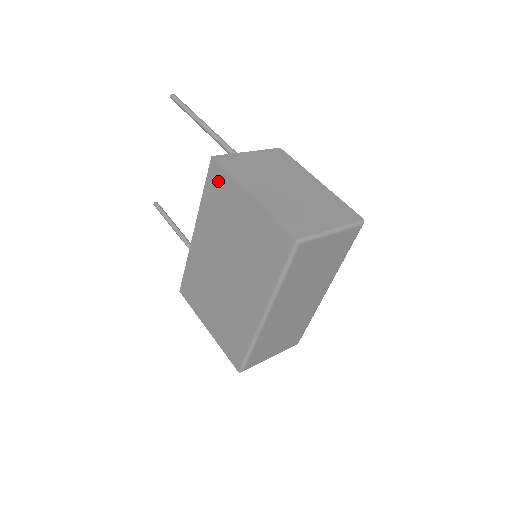
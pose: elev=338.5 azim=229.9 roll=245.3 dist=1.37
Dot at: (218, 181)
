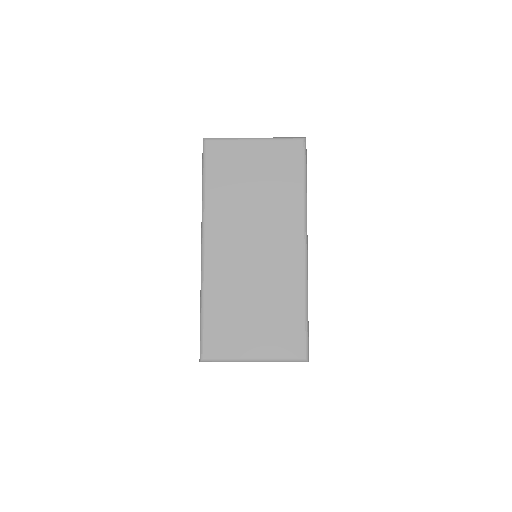
Dot at: occluded
